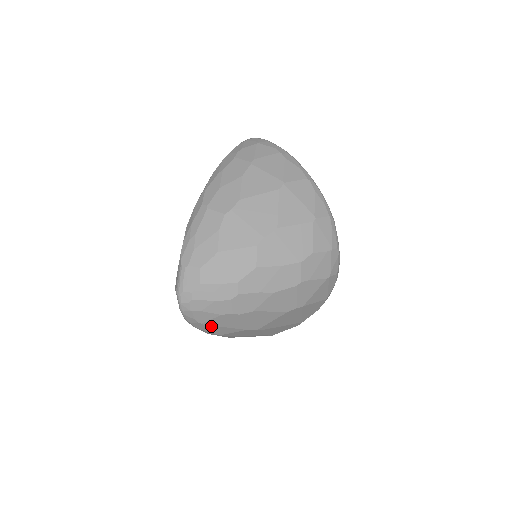
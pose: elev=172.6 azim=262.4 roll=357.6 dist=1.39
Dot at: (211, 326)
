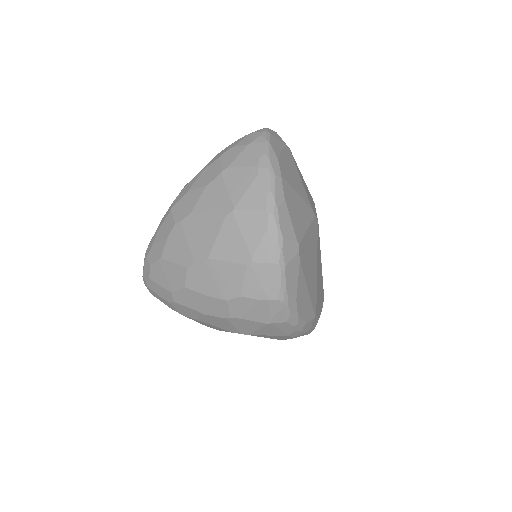
Dot at: occluded
